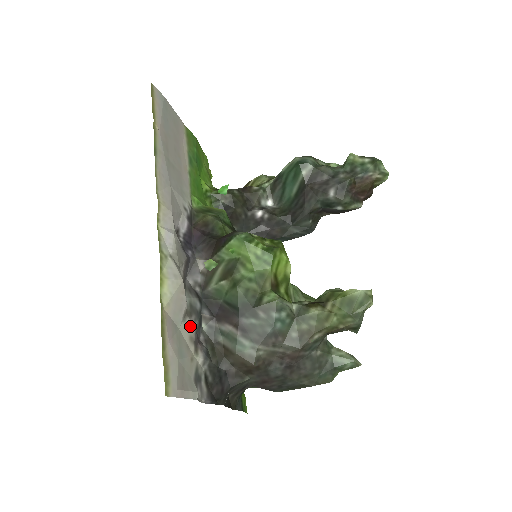
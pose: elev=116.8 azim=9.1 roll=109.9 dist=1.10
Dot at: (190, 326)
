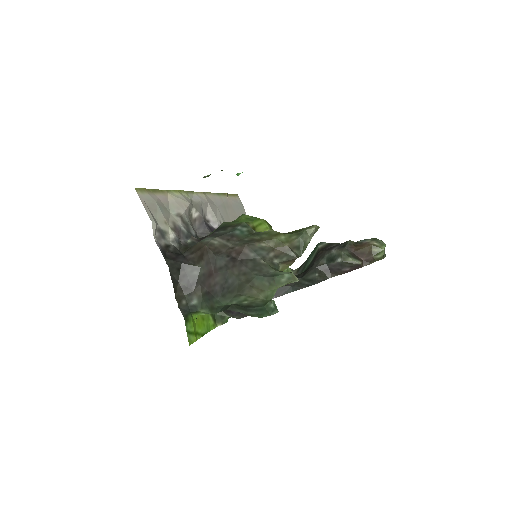
Dot at: (178, 222)
